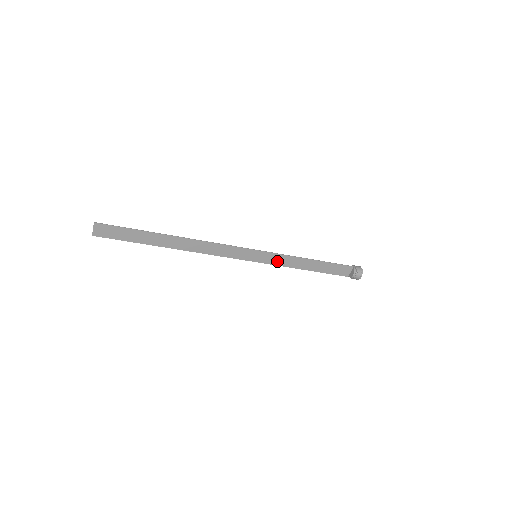
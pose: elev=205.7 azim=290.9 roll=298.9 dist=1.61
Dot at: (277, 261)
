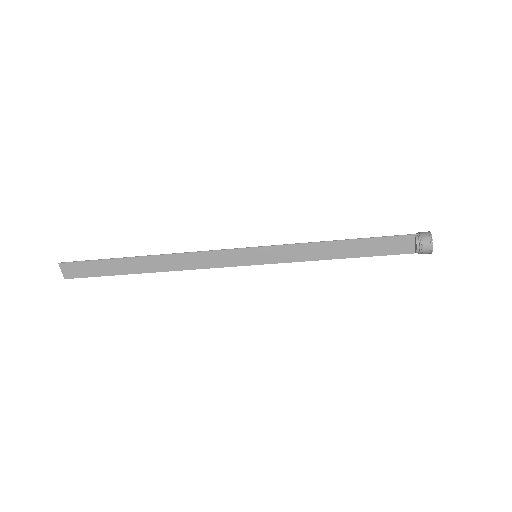
Dot at: (289, 256)
